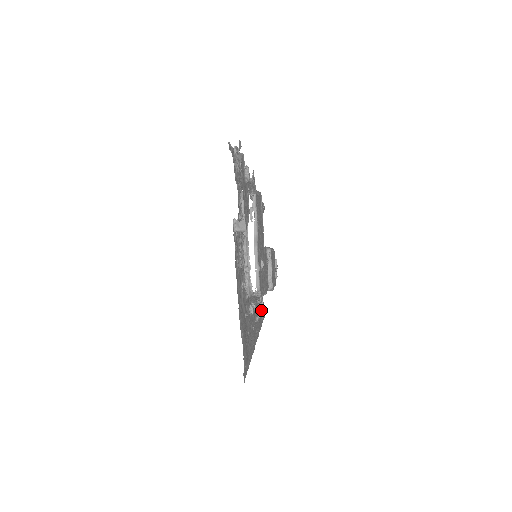
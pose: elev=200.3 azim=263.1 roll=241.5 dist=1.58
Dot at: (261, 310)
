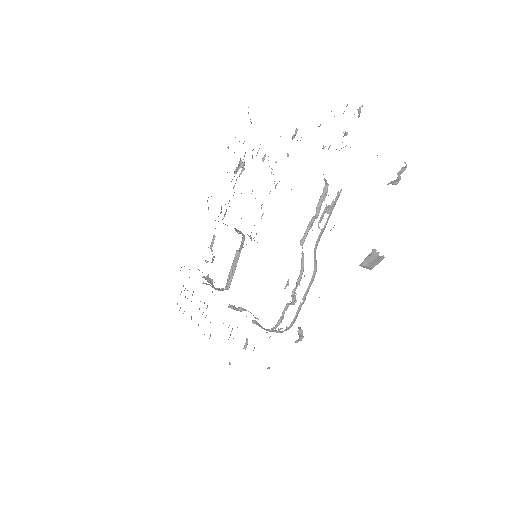
Dot at: occluded
